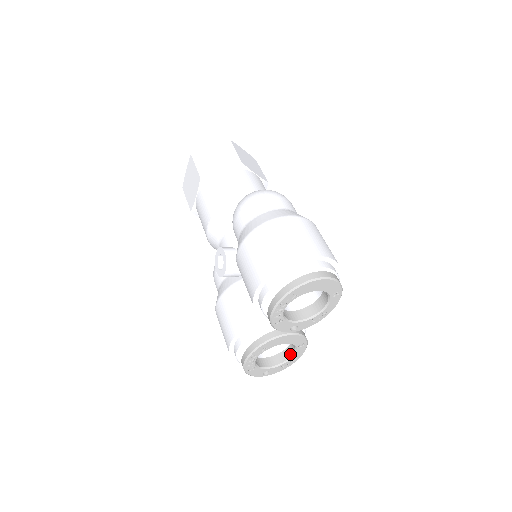
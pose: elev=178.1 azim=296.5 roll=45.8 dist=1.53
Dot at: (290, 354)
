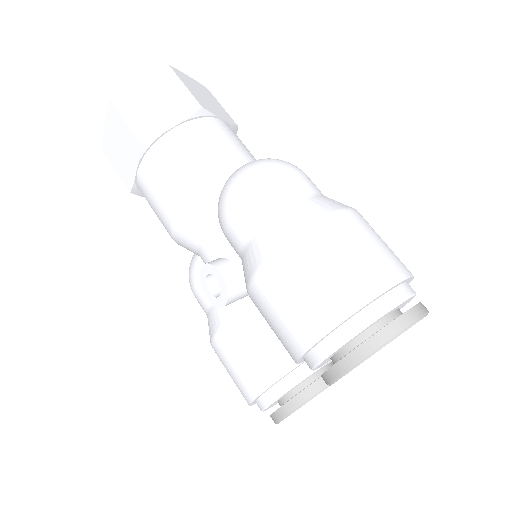
Dot at: occluded
